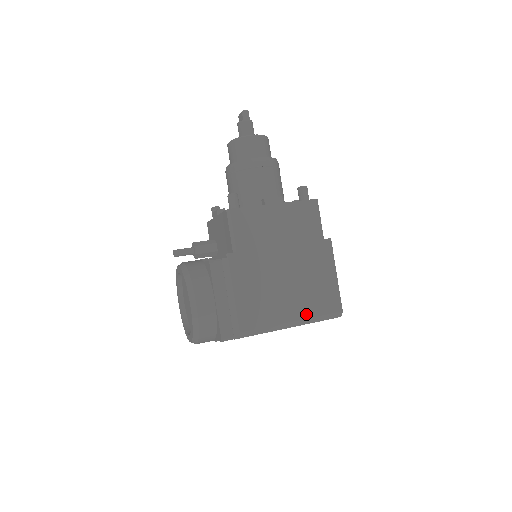
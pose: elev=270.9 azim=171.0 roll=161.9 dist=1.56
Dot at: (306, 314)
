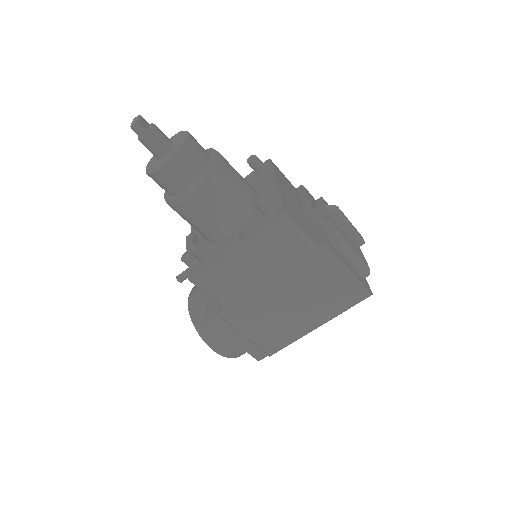
Dot at: (329, 316)
